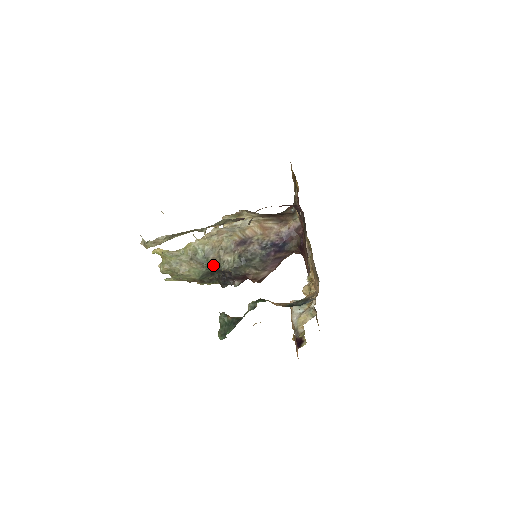
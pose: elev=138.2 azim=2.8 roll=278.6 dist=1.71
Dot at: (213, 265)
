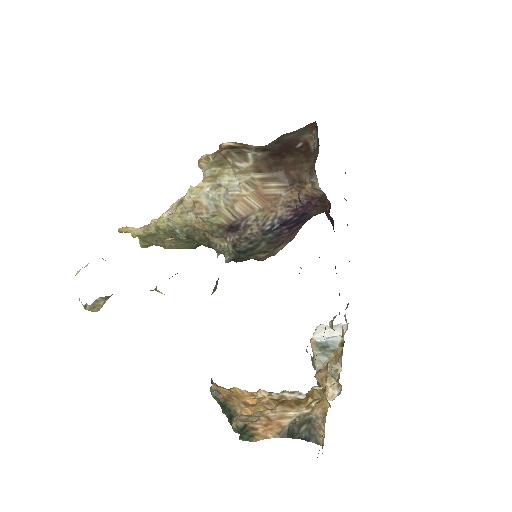
Dot at: (204, 245)
